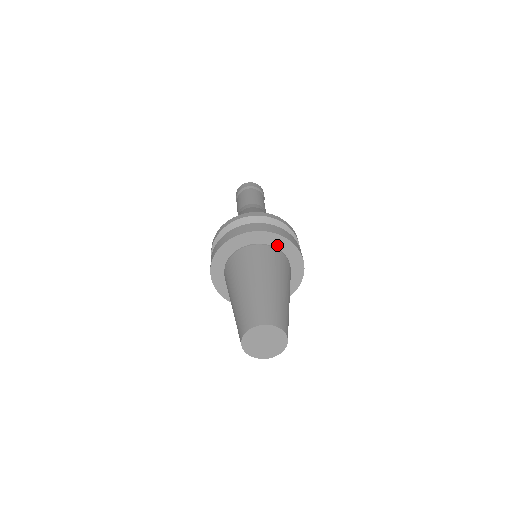
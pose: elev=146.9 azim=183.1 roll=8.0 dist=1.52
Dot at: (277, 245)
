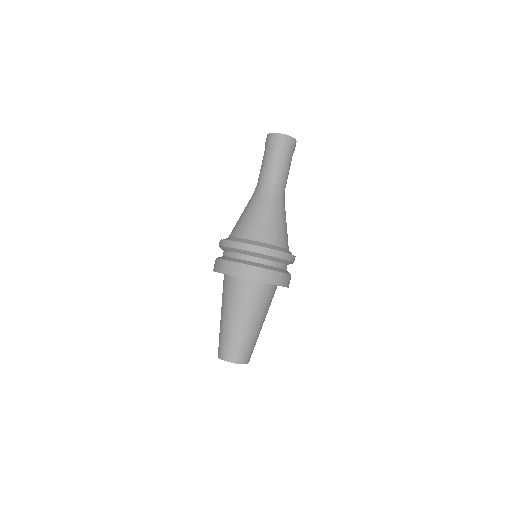
Dot at: occluded
